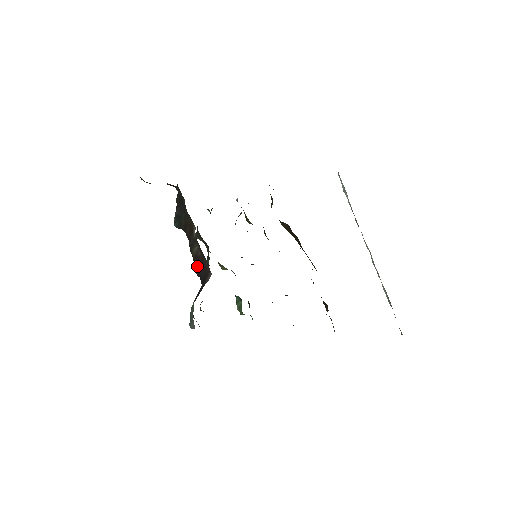
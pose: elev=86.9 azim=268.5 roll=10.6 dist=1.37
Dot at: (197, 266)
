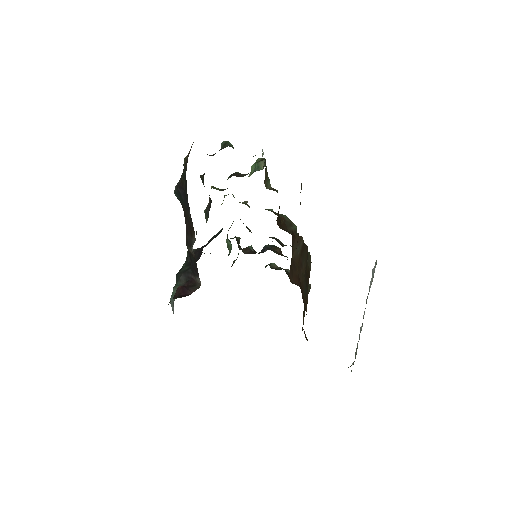
Dot at: (190, 253)
